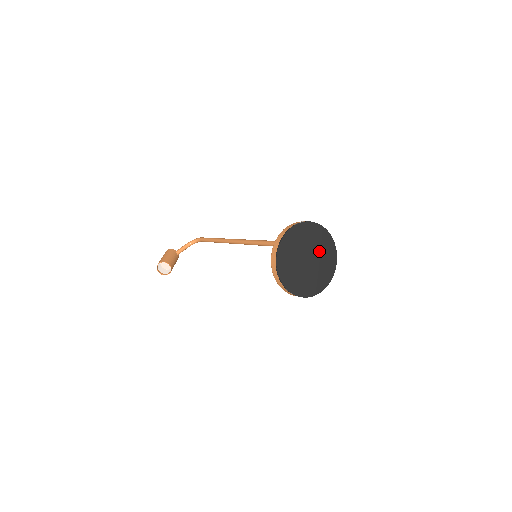
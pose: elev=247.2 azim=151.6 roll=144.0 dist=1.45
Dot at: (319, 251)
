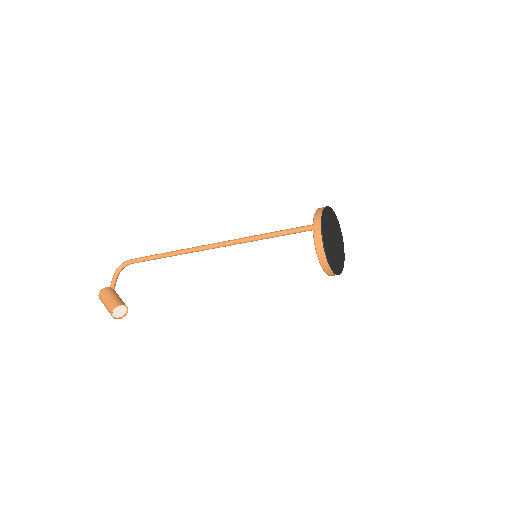
Dot at: (334, 229)
